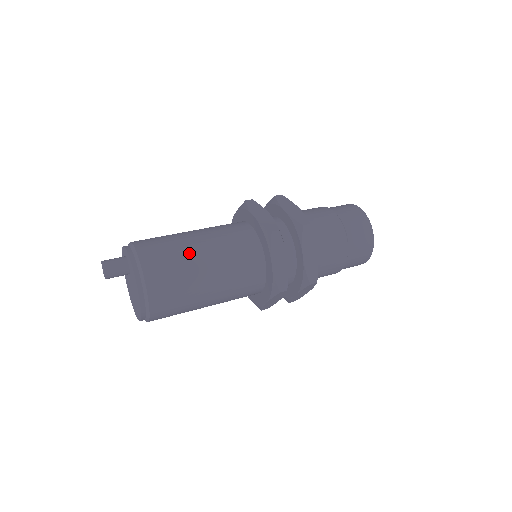
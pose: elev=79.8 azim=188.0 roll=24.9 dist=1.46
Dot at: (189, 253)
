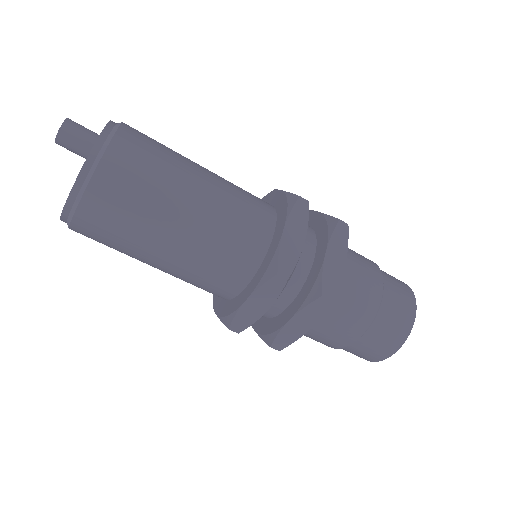
Dot at: (165, 208)
